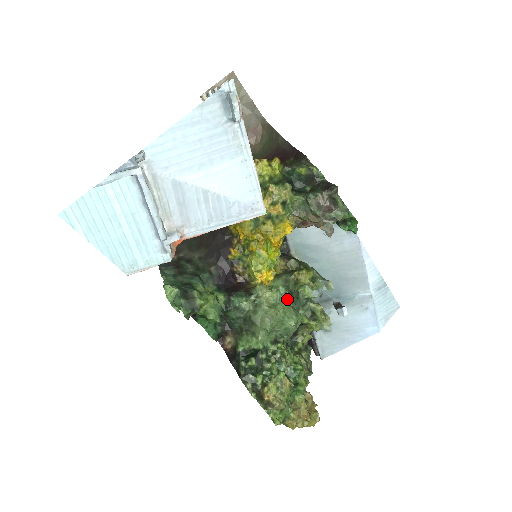
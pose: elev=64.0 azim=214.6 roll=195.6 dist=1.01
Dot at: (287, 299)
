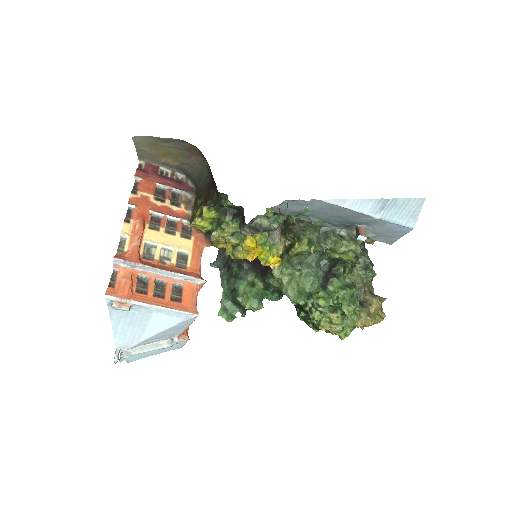
Dot at: (297, 271)
